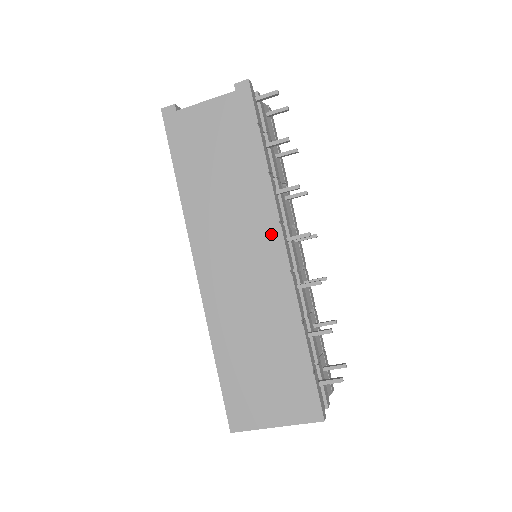
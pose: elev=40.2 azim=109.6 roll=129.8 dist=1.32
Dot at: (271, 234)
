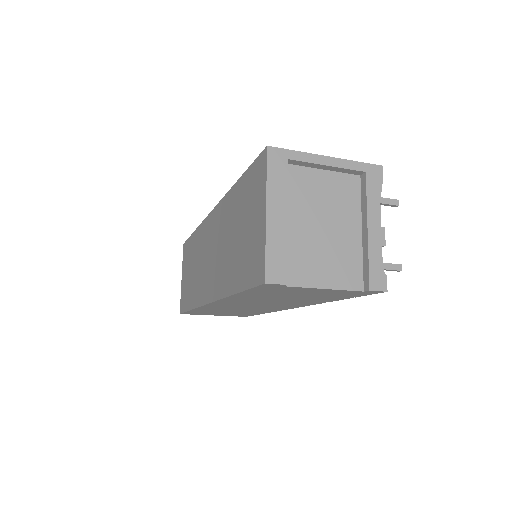
Dot at: occluded
